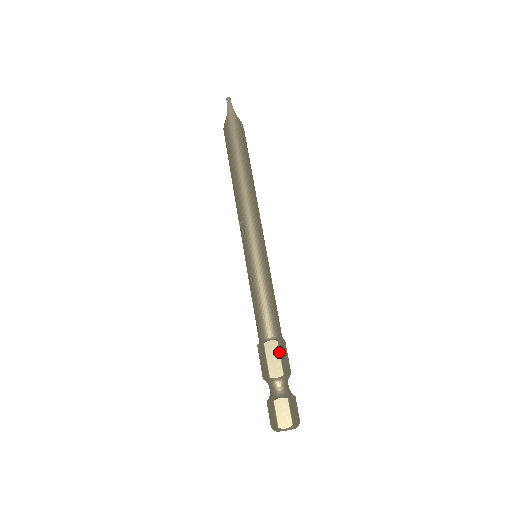
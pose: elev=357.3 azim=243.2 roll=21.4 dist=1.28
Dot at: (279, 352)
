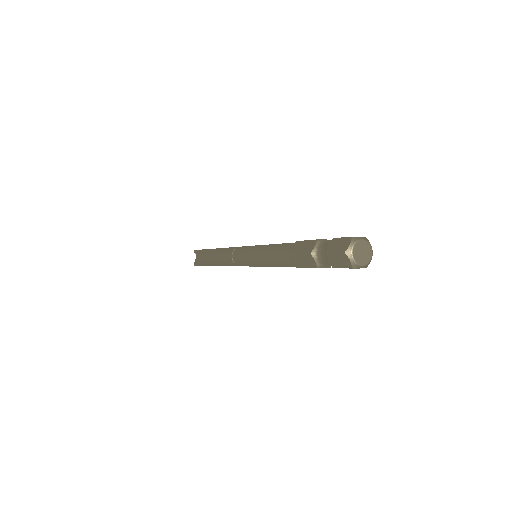
Dot at: occluded
